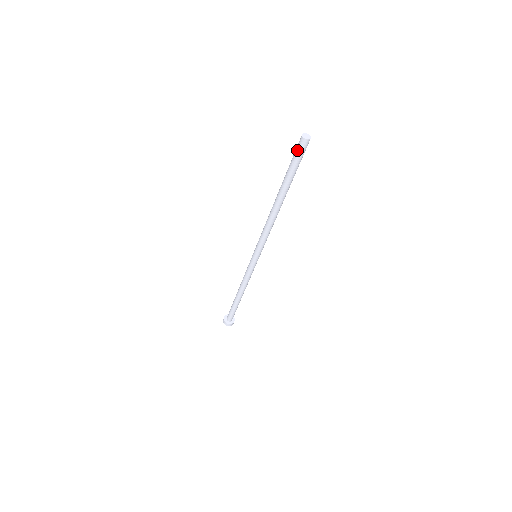
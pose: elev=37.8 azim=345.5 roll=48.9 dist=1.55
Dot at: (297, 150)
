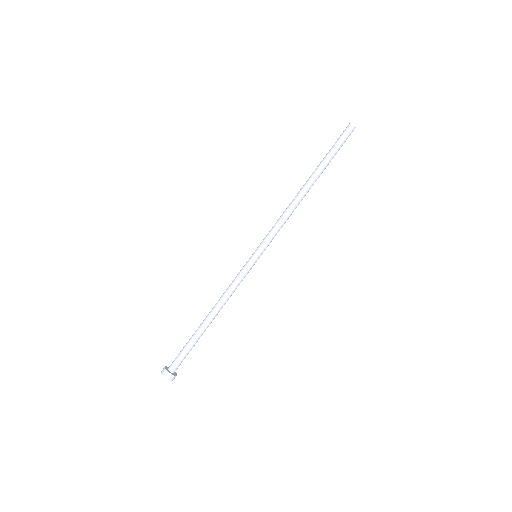
Dot at: (341, 135)
